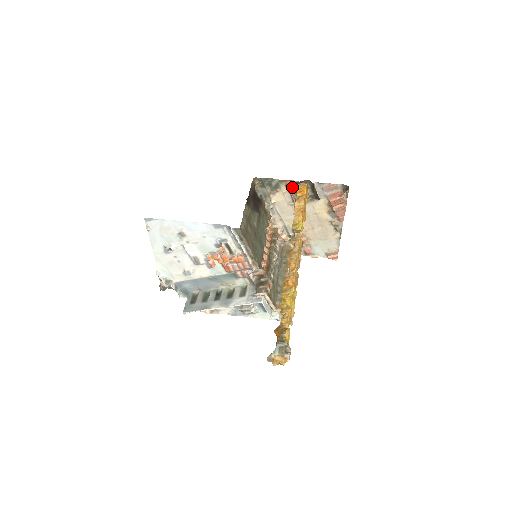
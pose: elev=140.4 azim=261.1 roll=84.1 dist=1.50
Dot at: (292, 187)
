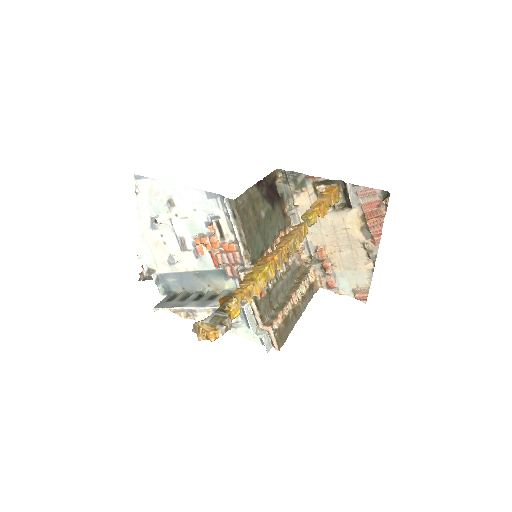
Dot at: (320, 187)
